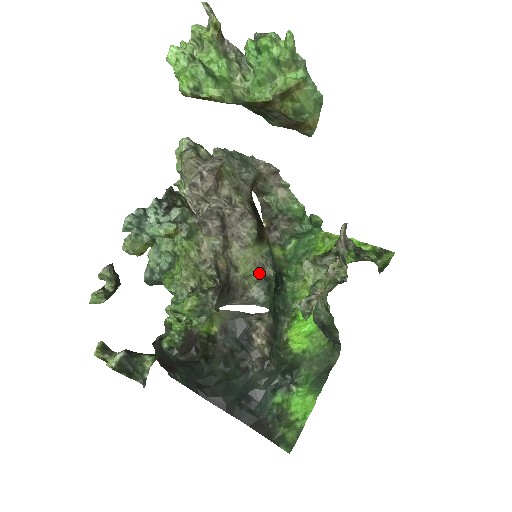
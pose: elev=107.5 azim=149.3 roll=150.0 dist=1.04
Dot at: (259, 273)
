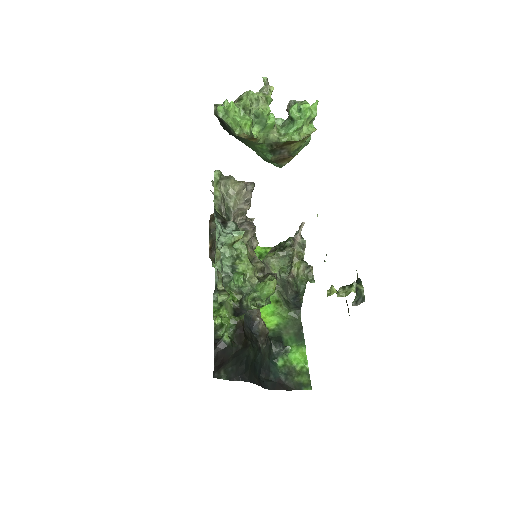
Dot at: occluded
